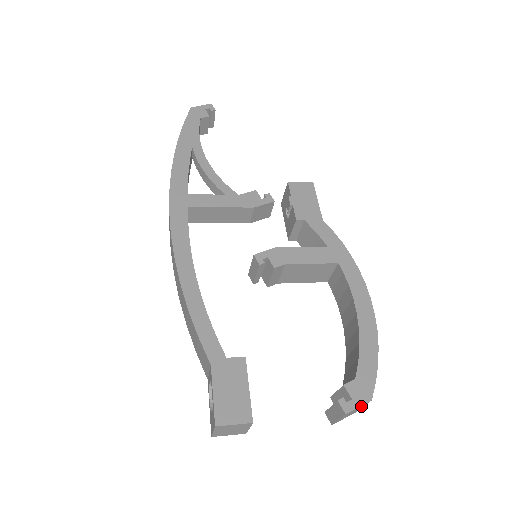
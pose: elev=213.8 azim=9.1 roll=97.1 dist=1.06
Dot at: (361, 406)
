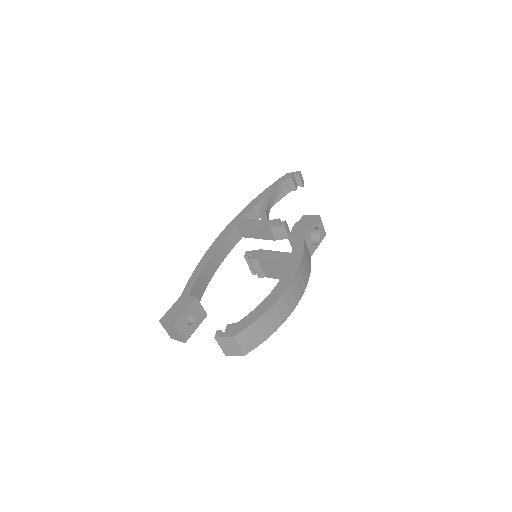
Dot at: (230, 340)
